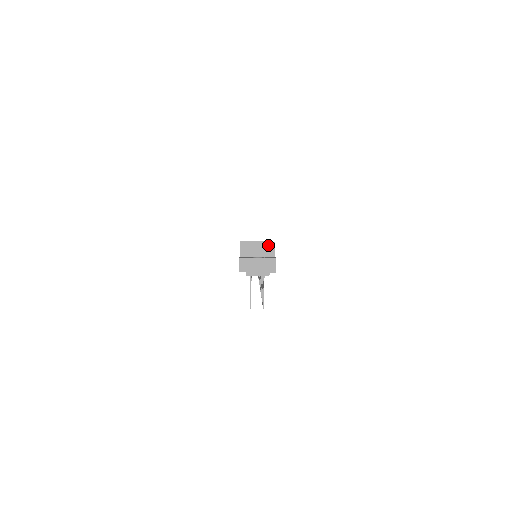
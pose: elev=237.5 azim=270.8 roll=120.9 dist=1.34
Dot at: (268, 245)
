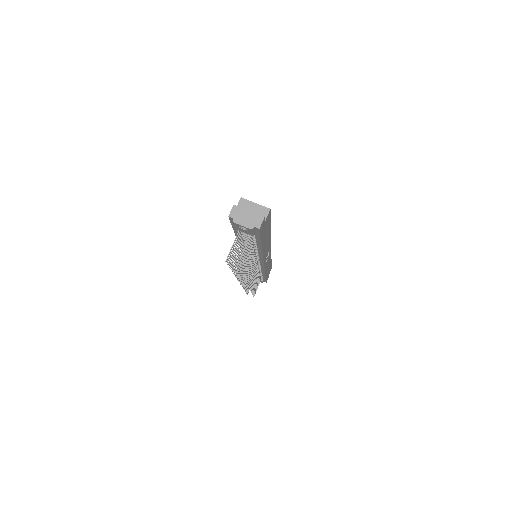
Dot at: (263, 209)
